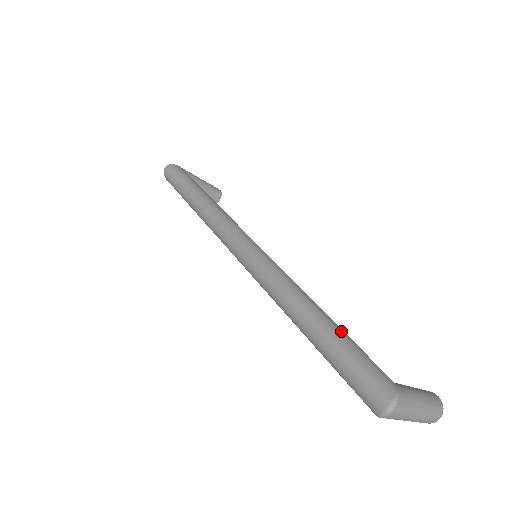
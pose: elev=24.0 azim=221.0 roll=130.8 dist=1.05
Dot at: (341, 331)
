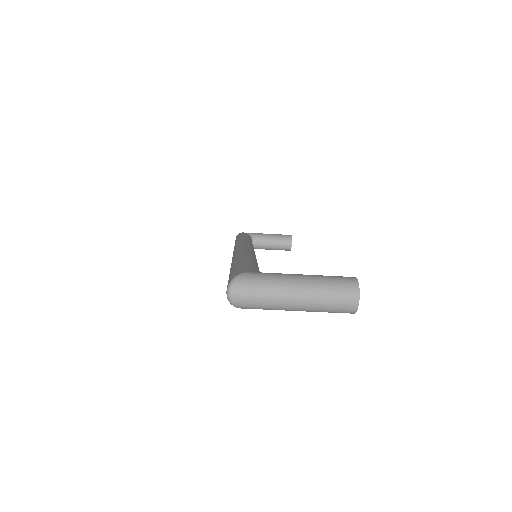
Dot at: (242, 261)
